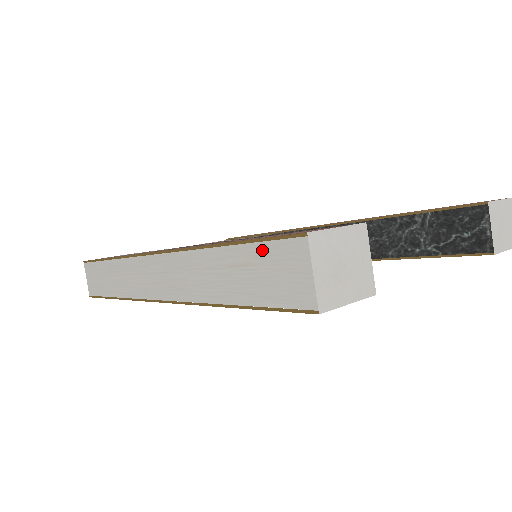
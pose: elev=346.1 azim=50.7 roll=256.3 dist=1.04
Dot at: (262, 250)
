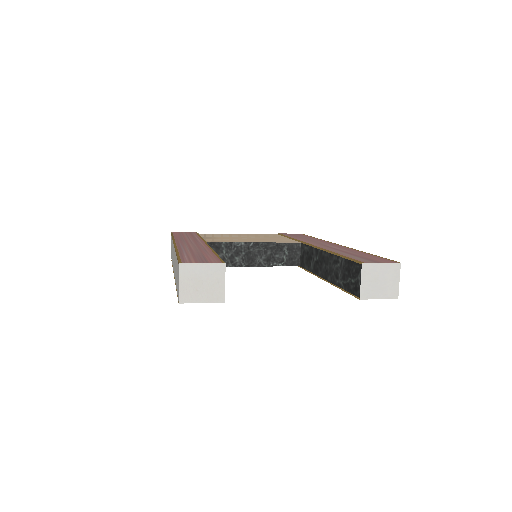
Dot at: (177, 264)
